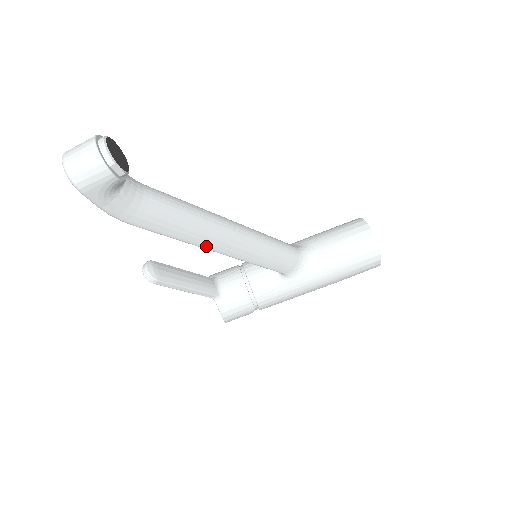
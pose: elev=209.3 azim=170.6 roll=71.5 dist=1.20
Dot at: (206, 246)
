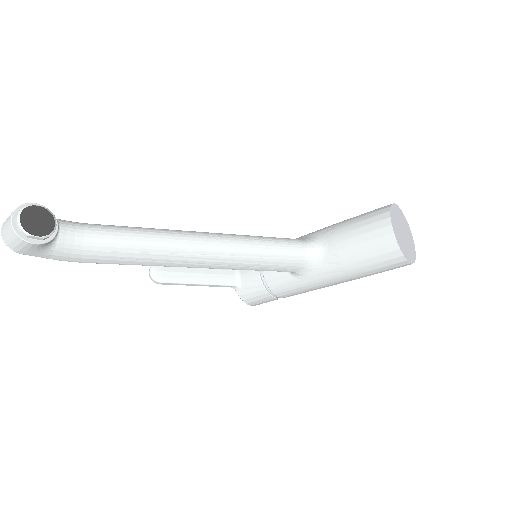
Dot at: (174, 265)
